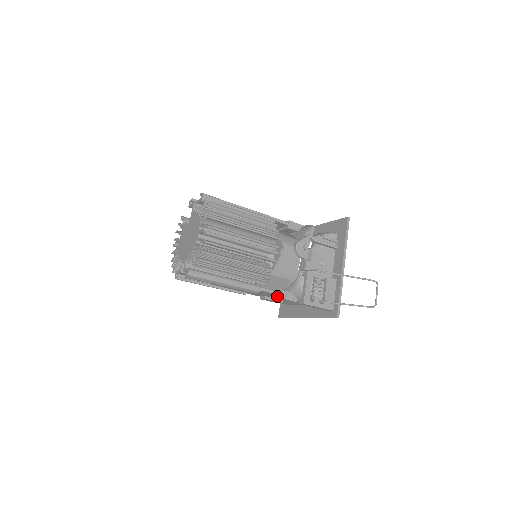
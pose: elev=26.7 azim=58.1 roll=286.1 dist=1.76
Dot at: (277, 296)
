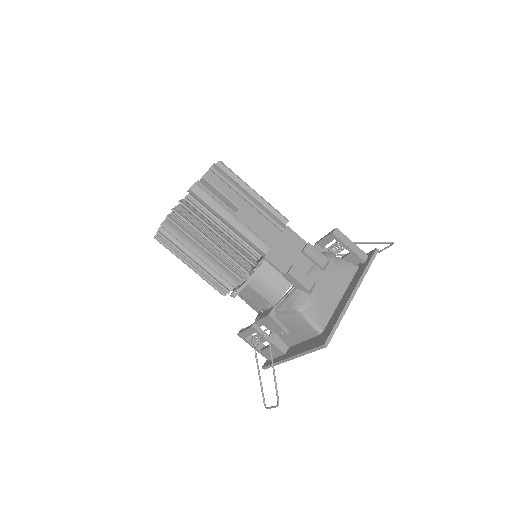
Dot at: (306, 244)
